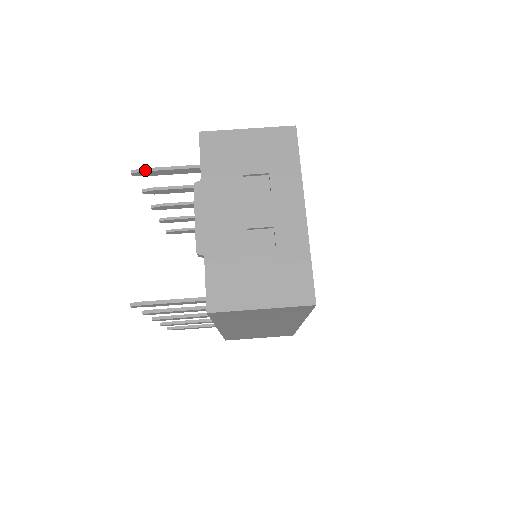
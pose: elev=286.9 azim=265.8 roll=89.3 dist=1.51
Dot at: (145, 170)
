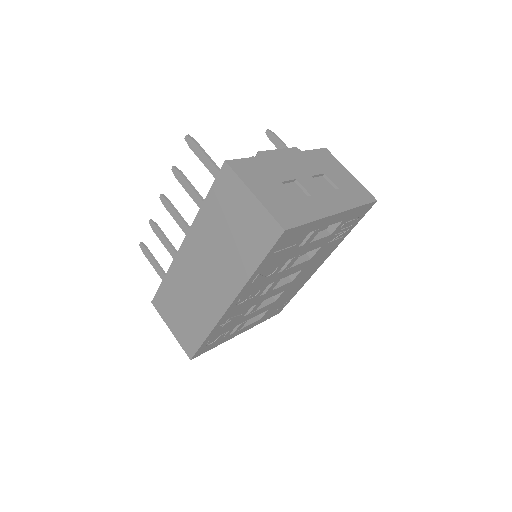
Dot at: (276, 135)
